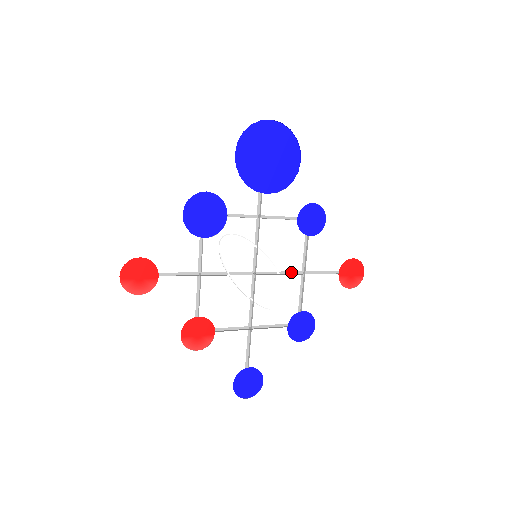
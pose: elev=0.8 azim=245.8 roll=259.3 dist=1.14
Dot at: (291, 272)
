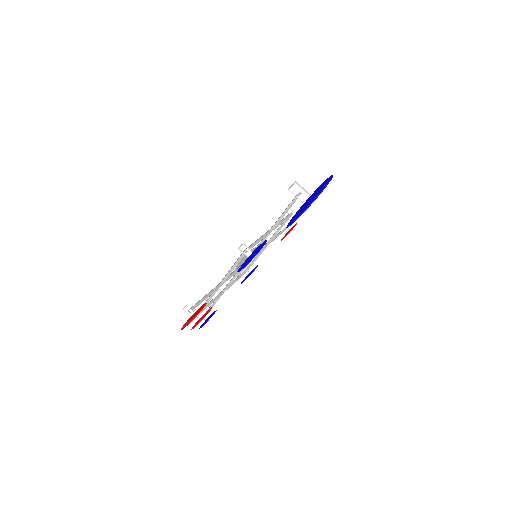
Dot at: occluded
